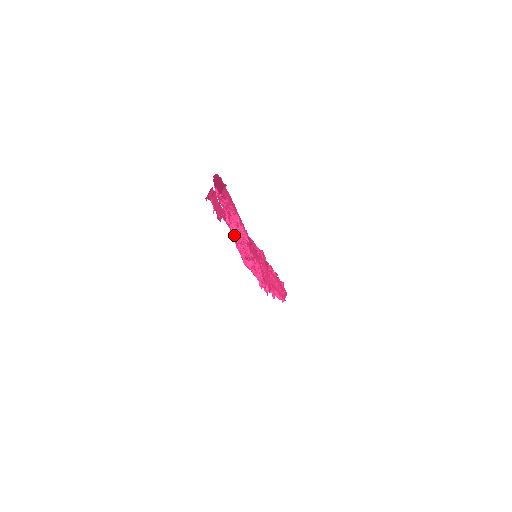
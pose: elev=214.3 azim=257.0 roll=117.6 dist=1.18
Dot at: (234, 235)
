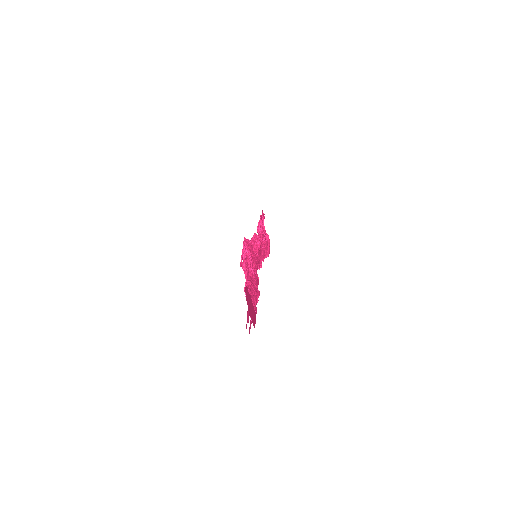
Dot at: occluded
